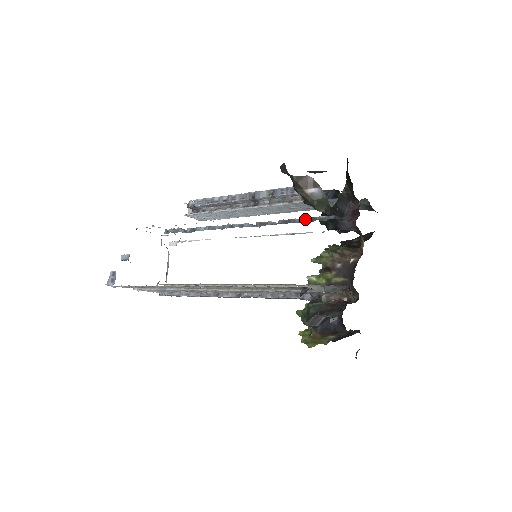
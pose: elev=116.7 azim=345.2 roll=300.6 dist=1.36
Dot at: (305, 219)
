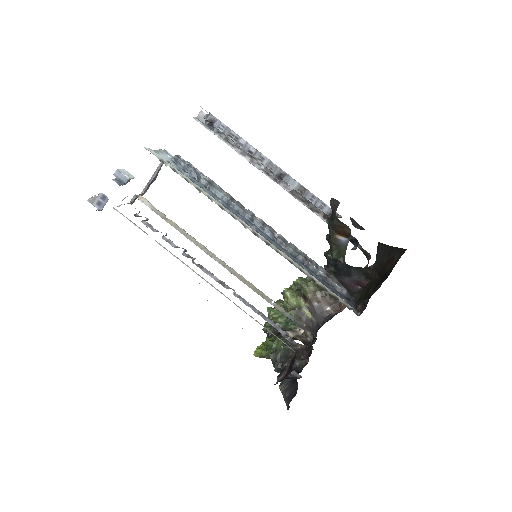
Dot at: (323, 275)
